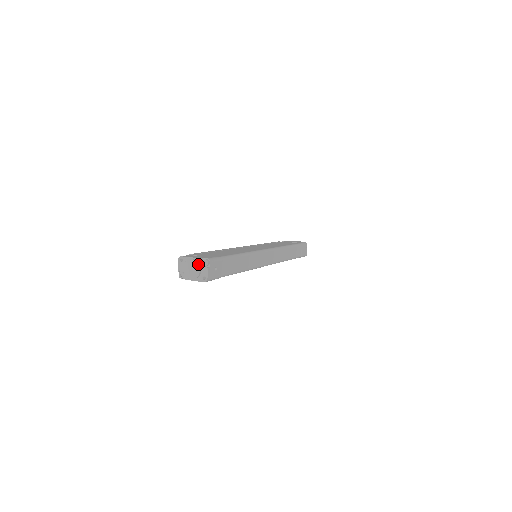
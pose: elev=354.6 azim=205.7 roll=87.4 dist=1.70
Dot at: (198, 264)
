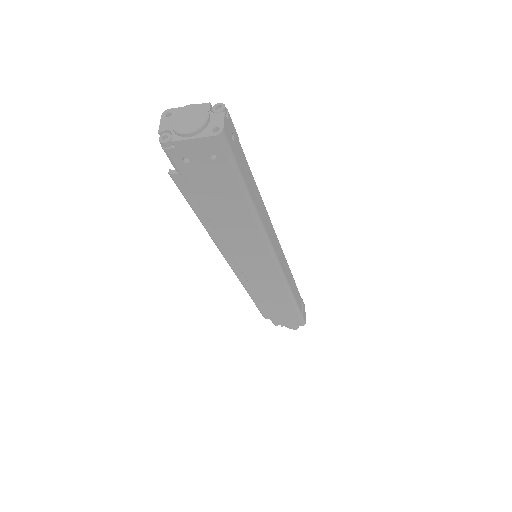
Dot at: (205, 107)
